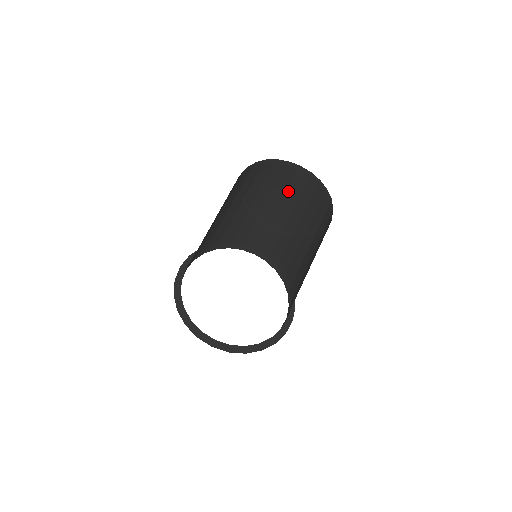
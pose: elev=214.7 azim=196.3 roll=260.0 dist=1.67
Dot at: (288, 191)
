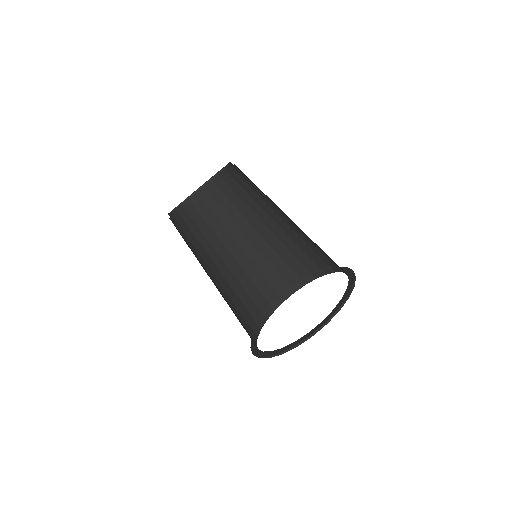
Dot at: (254, 190)
